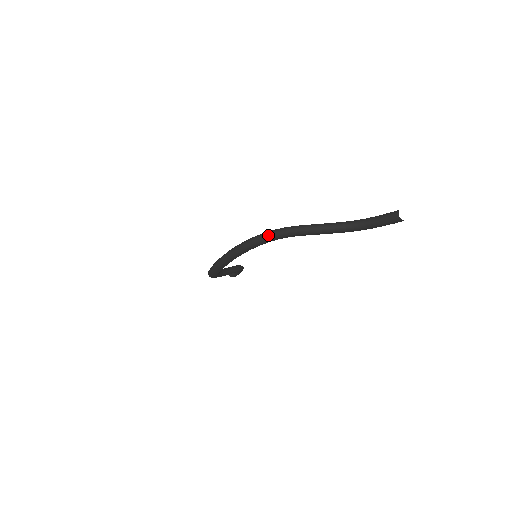
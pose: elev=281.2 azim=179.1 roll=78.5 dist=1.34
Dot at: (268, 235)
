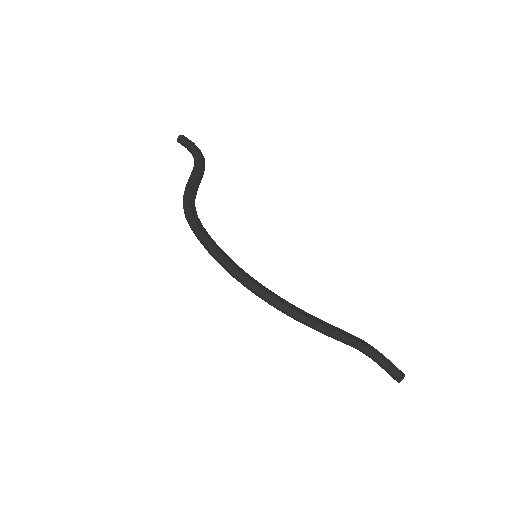
Dot at: (304, 322)
